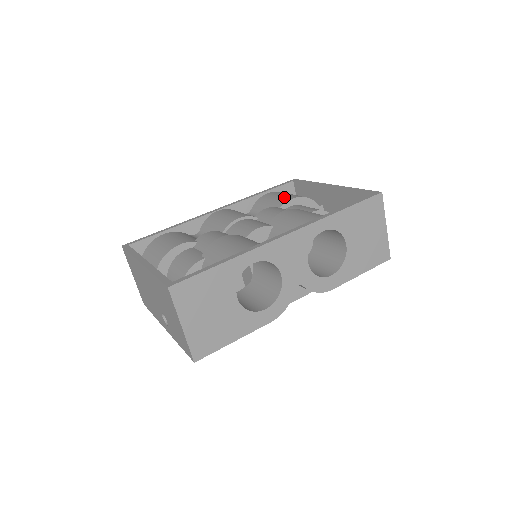
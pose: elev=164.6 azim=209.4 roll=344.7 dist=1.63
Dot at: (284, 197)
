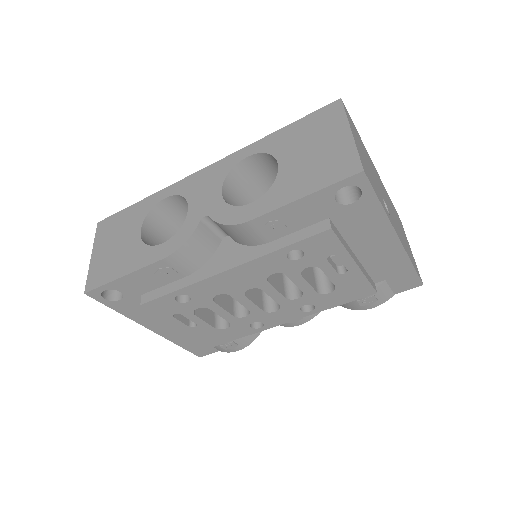
Dot at: occluded
